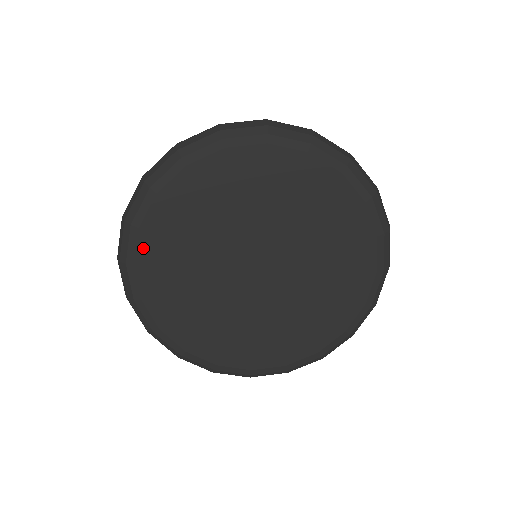
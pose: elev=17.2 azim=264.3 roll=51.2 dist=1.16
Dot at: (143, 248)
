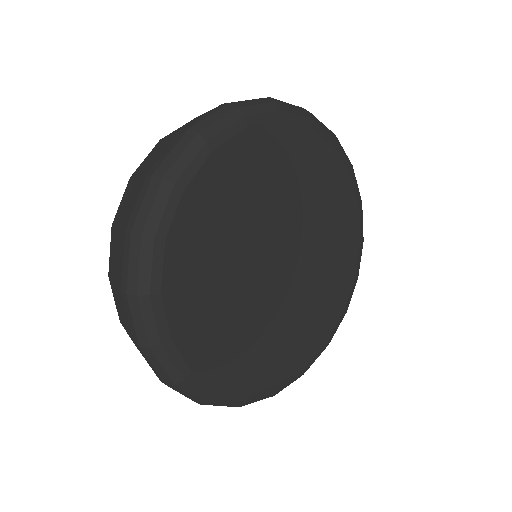
Dot at: (173, 313)
